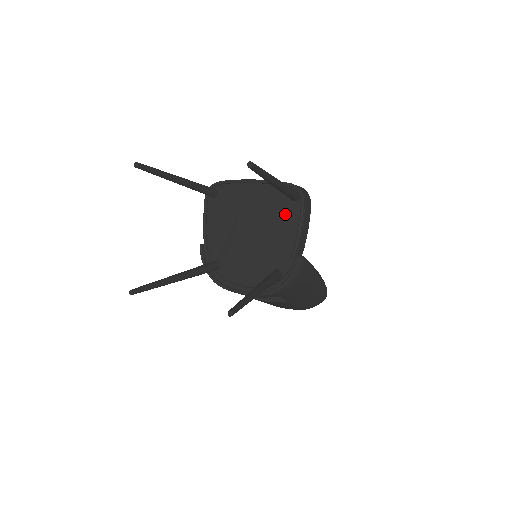
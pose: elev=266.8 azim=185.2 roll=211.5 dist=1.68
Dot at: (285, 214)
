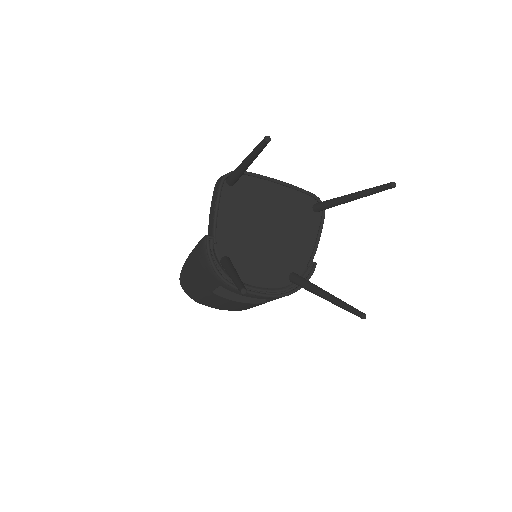
Dot at: (306, 222)
